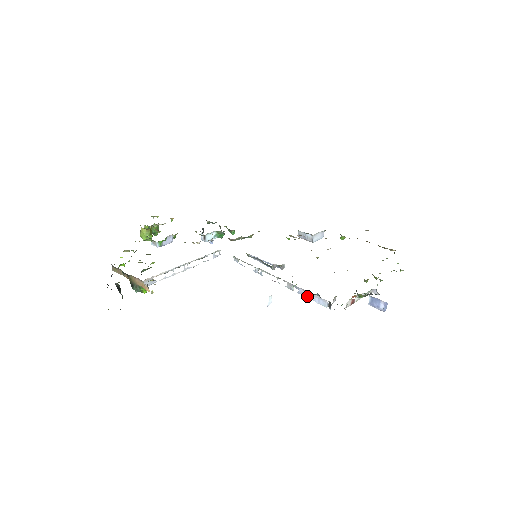
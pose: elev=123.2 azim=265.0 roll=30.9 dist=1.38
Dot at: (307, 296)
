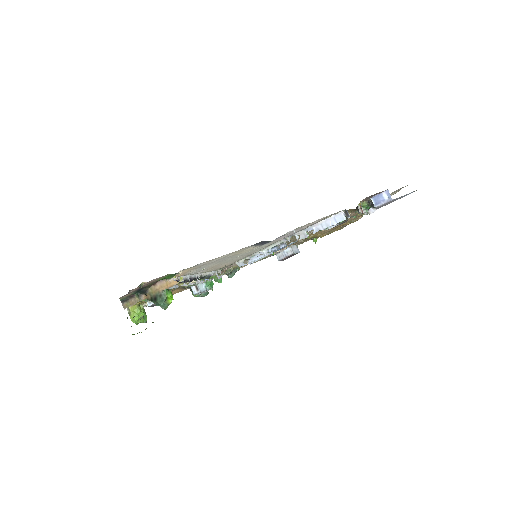
Dot at: (323, 227)
